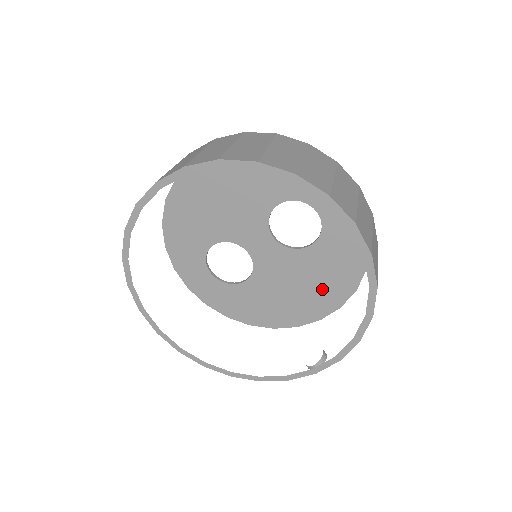
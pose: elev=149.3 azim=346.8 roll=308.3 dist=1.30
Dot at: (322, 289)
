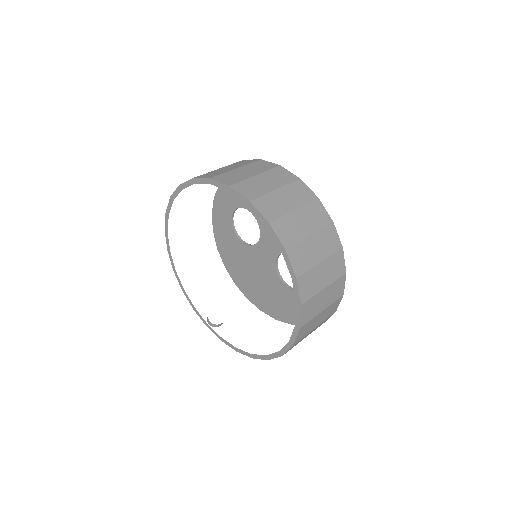
Dot at: (265, 297)
